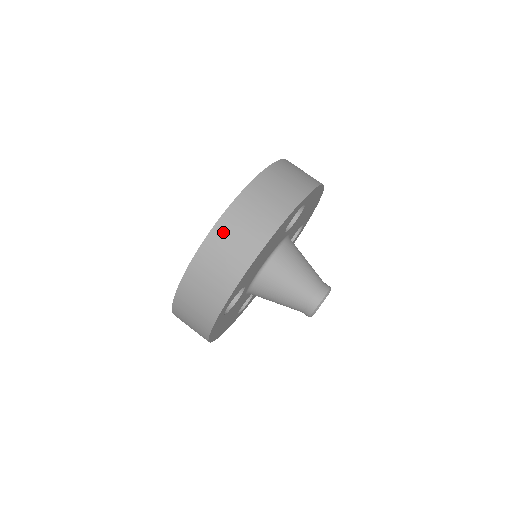
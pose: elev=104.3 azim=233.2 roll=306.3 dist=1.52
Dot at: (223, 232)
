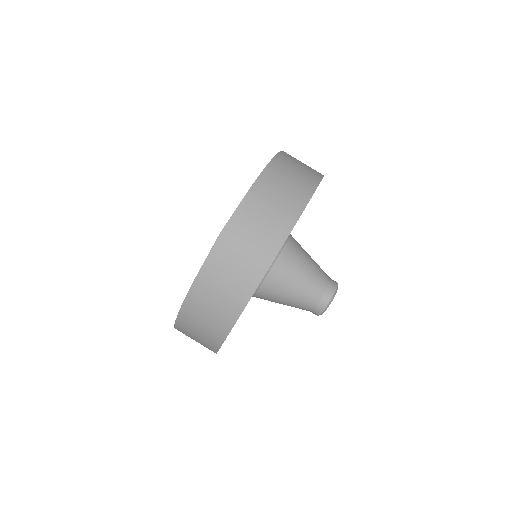
Dot at: (188, 319)
